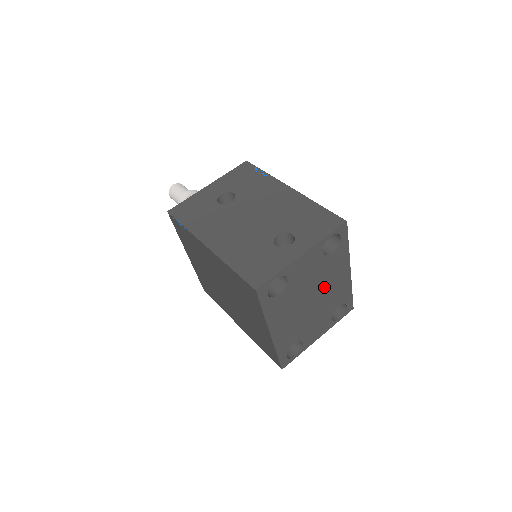
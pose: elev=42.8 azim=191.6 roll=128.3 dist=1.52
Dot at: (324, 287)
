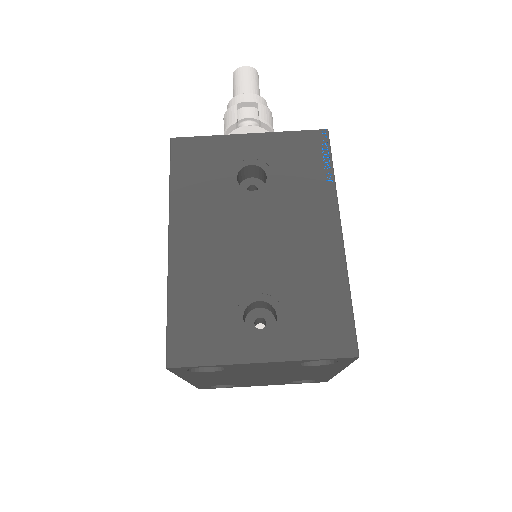
Dot at: (288, 374)
